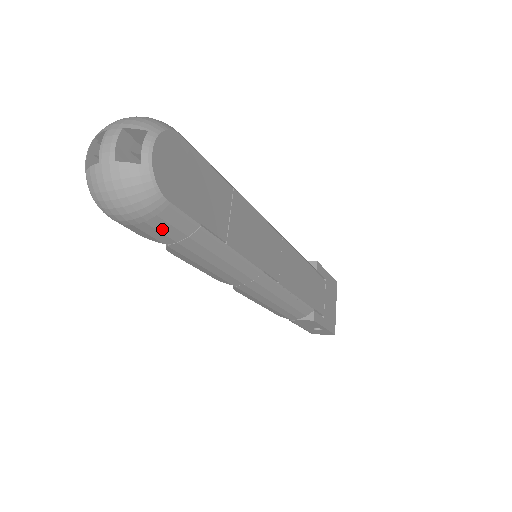
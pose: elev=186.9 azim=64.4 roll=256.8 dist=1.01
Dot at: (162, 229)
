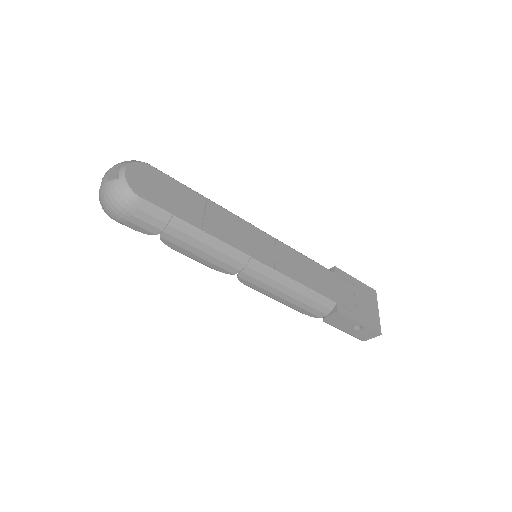
Dot at: (146, 220)
